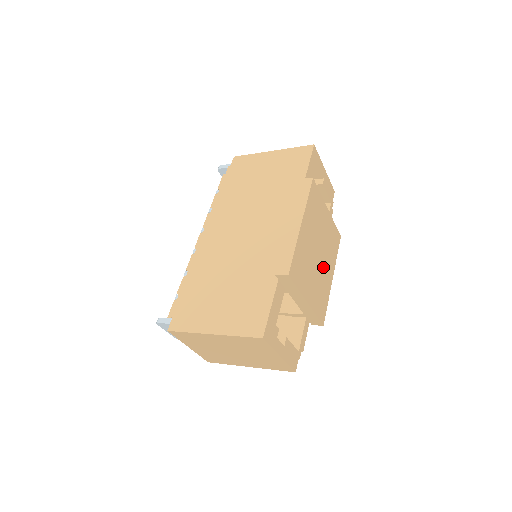
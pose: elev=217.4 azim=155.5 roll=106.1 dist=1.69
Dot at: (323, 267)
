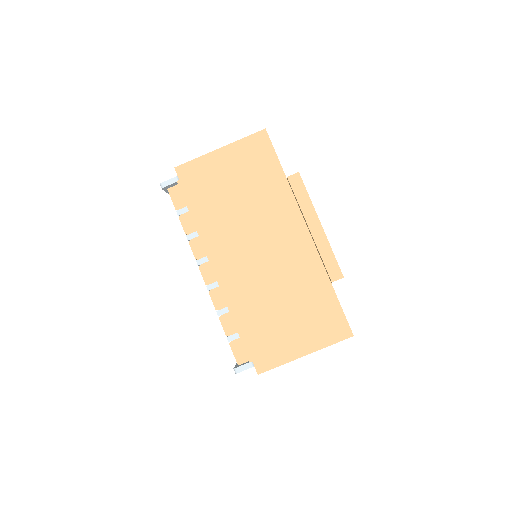
Dot at: occluded
